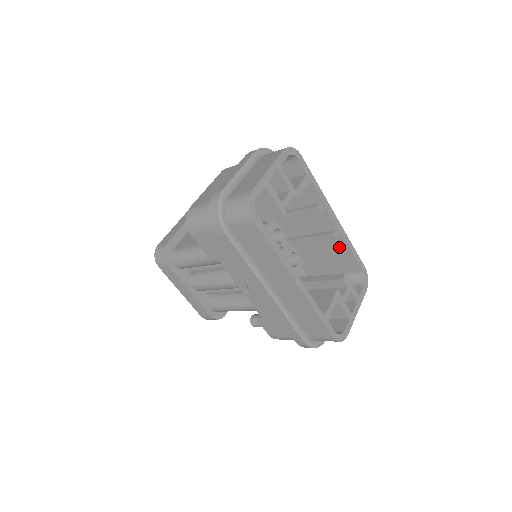
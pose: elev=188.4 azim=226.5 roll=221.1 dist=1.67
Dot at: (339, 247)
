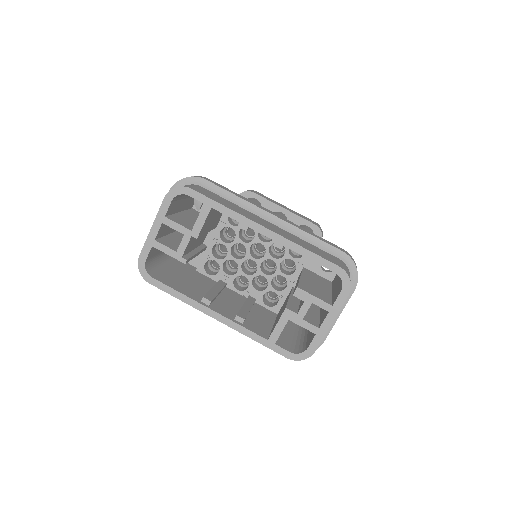
Dot at: occluded
